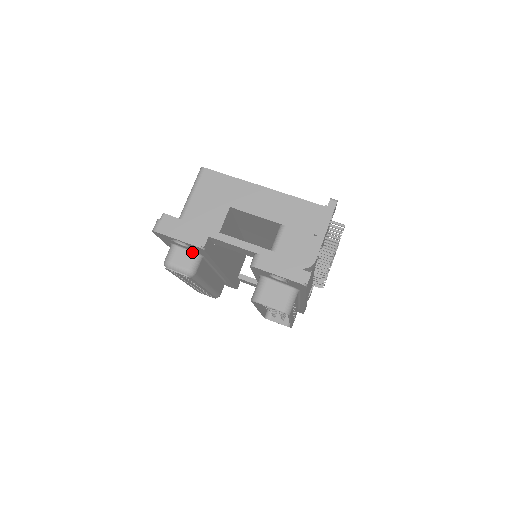
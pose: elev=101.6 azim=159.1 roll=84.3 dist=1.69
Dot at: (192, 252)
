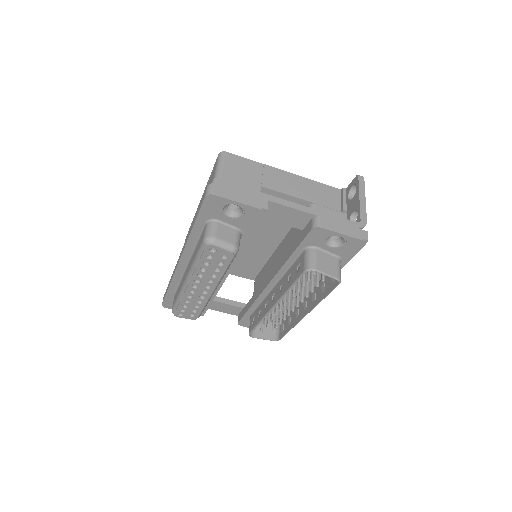
Dot at: (234, 228)
